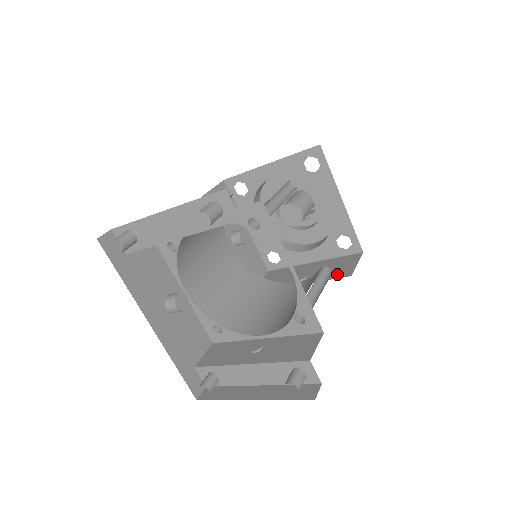
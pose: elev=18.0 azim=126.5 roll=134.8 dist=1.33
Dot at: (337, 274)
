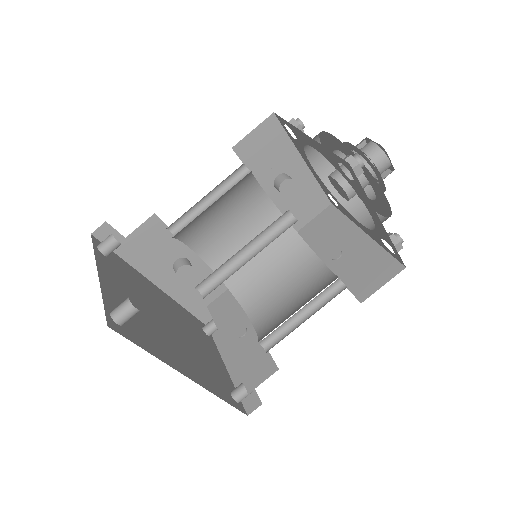
Dot at: (357, 285)
